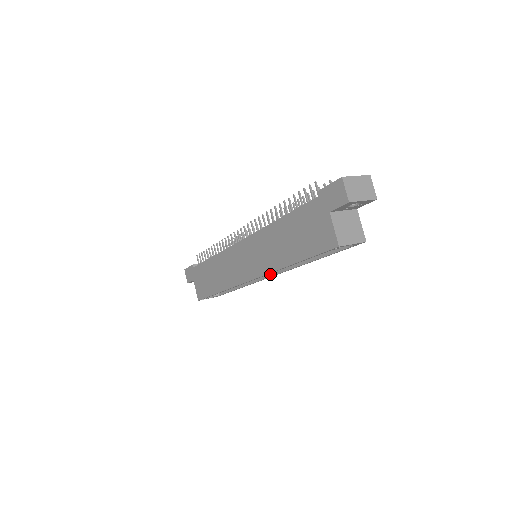
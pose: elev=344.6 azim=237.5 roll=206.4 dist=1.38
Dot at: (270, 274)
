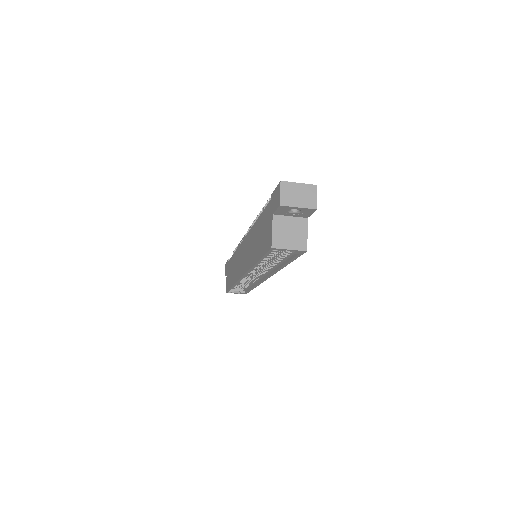
Dot at: (265, 276)
